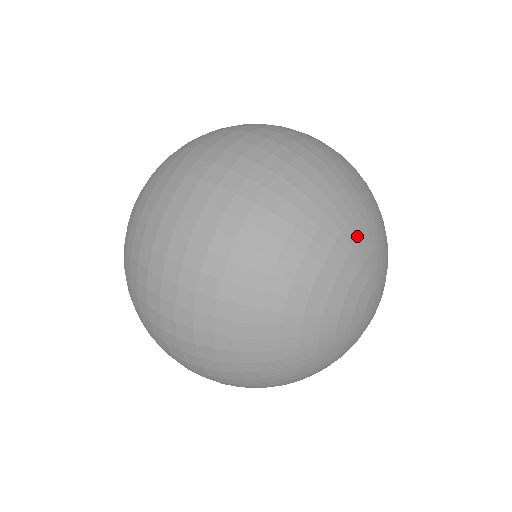
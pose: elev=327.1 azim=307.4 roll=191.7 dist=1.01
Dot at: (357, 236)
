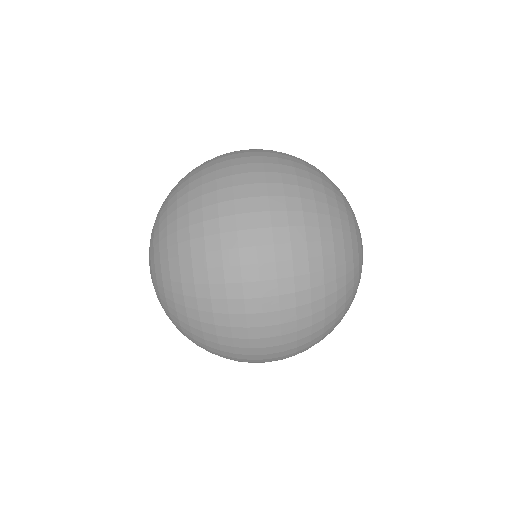
Dot at: (357, 284)
